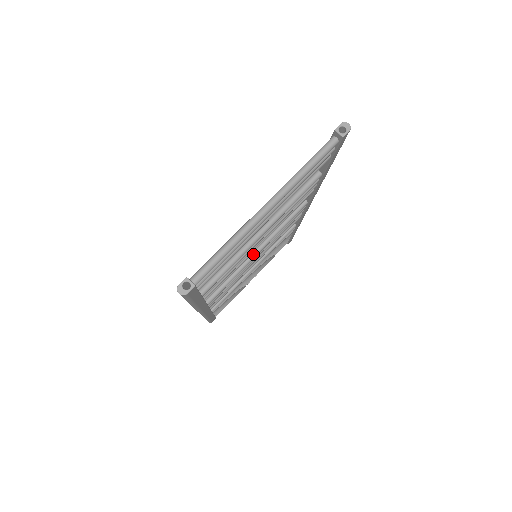
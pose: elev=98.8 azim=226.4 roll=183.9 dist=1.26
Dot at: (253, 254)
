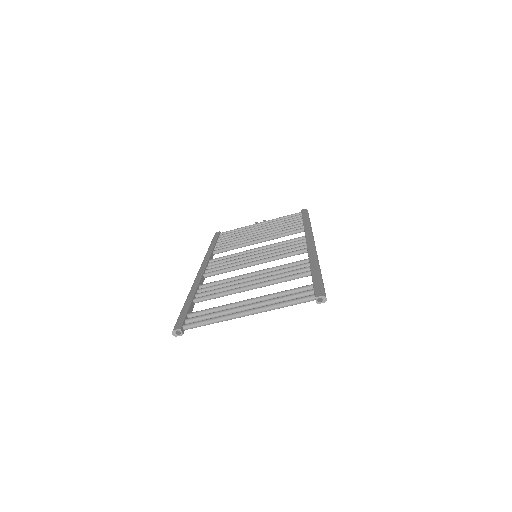
Dot at: (250, 265)
